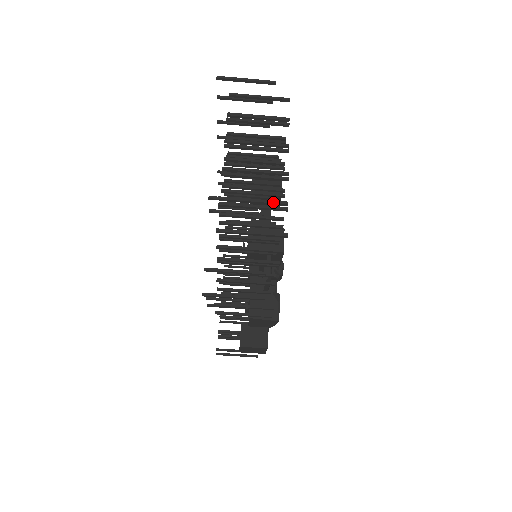
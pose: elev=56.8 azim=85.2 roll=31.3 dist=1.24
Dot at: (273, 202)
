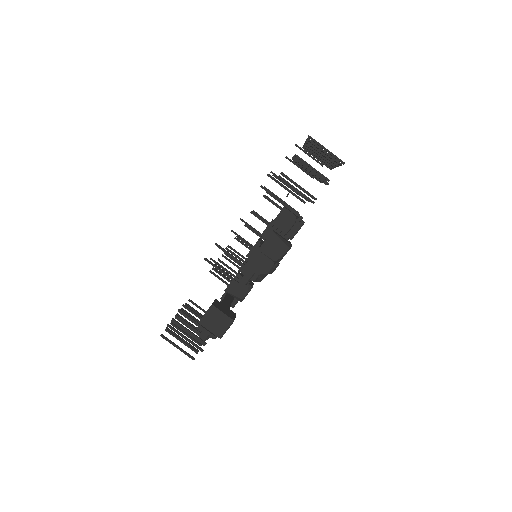
Dot at: (334, 158)
